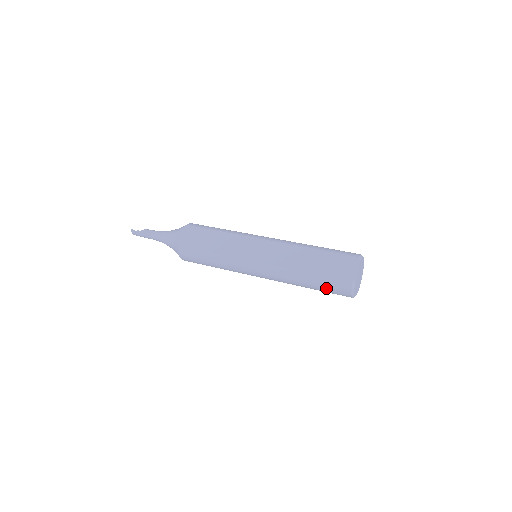
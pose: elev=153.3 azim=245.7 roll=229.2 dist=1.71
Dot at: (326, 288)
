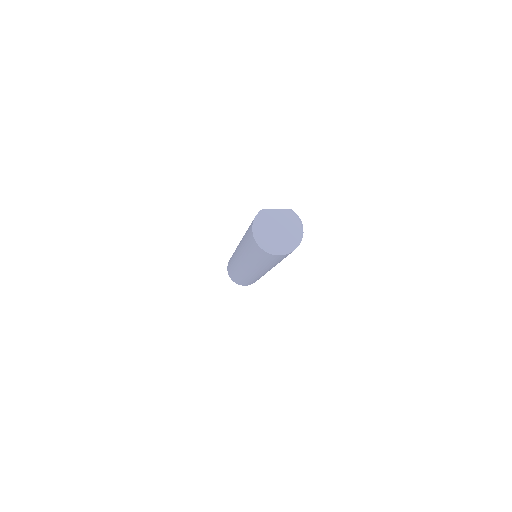
Dot at: (248, 230)
